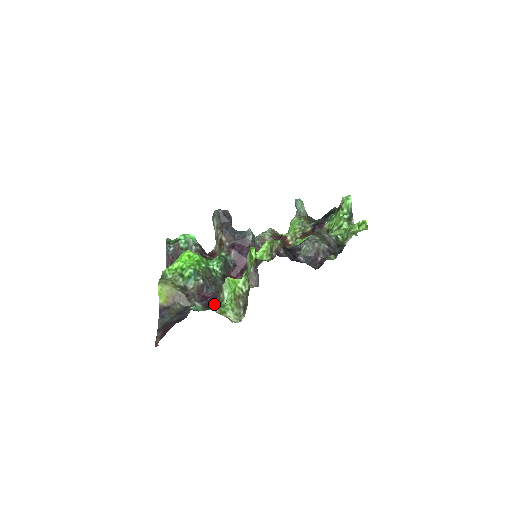
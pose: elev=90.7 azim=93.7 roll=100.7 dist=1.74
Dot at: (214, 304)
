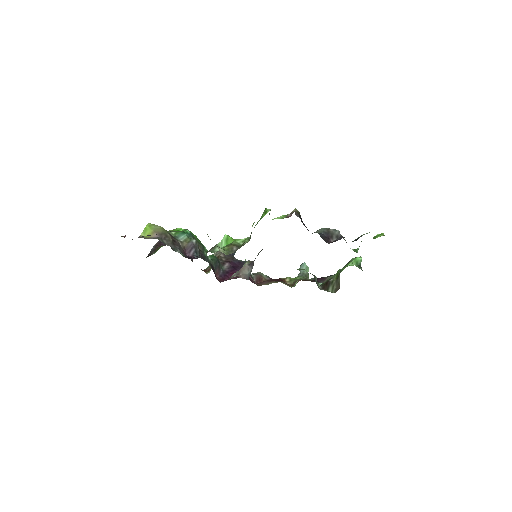
Dot at: occluded
